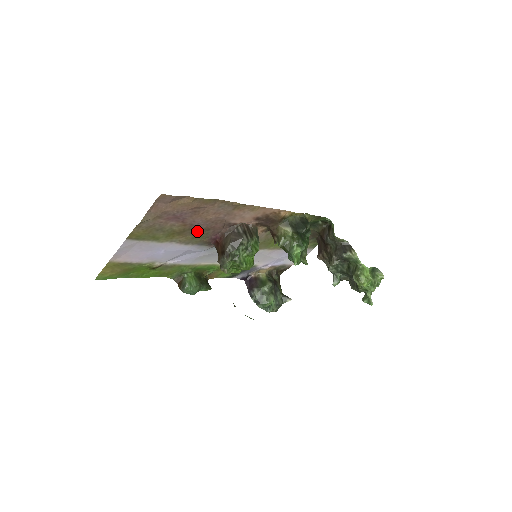
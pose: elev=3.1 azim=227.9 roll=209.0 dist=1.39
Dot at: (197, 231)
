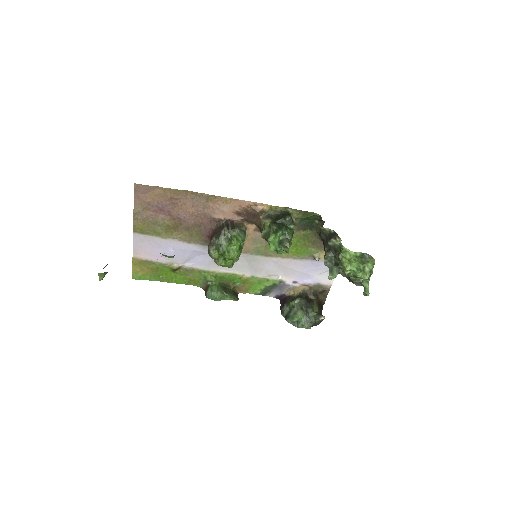
Dot at: (189, 227)
